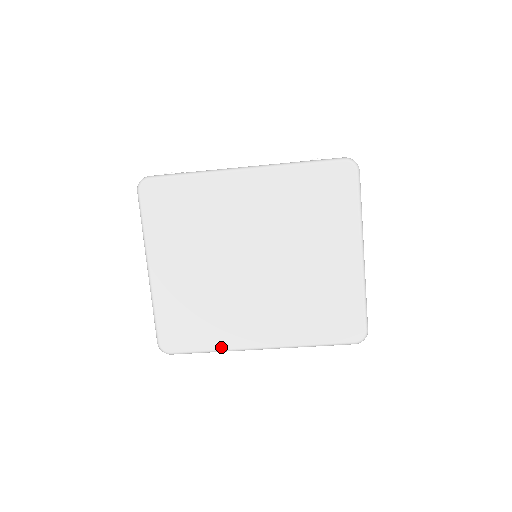
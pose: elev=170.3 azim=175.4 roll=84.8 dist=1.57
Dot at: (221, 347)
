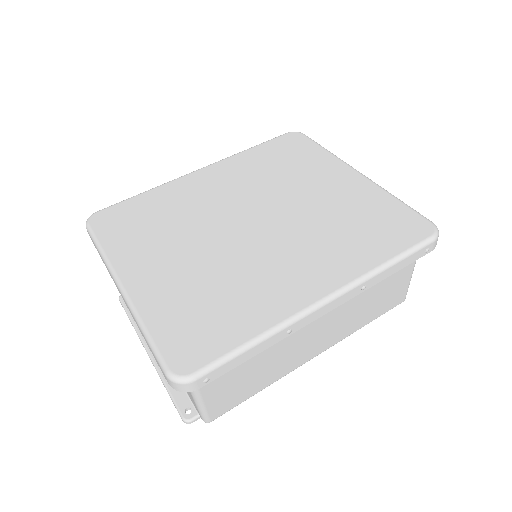
Dot at: (268, 325)
